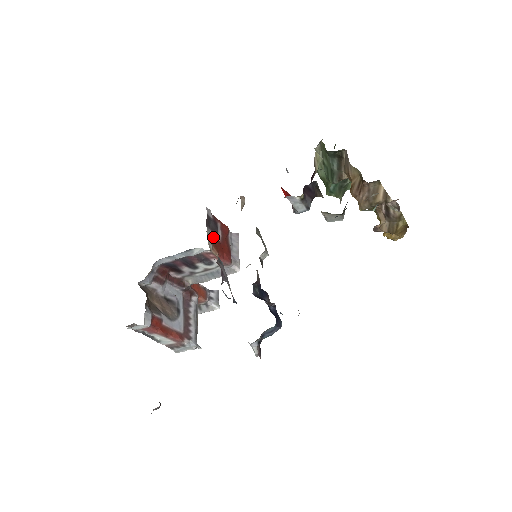
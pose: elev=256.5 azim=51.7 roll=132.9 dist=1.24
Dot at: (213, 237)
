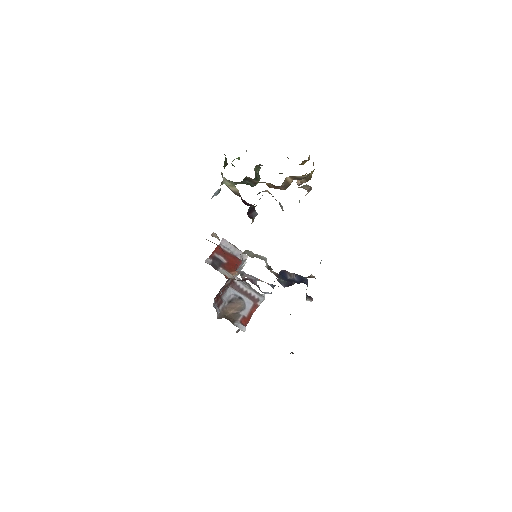
Dot at: (224, 268)
